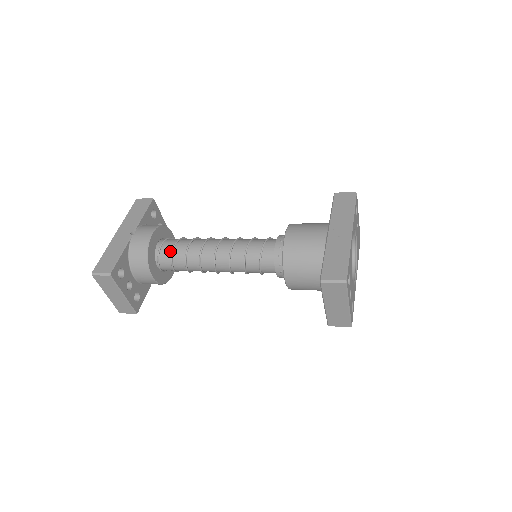
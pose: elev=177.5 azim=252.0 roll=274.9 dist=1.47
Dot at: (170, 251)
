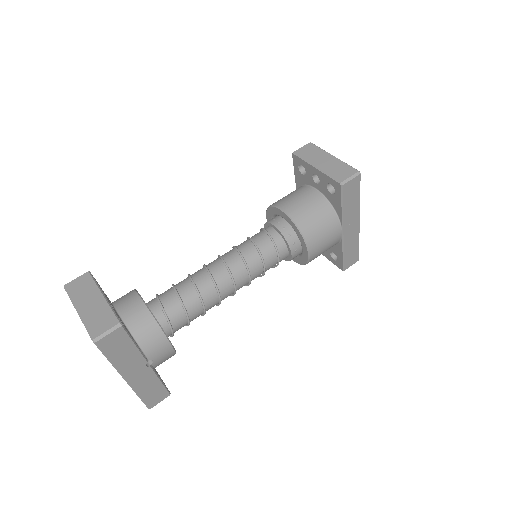
Dot at: occluded
